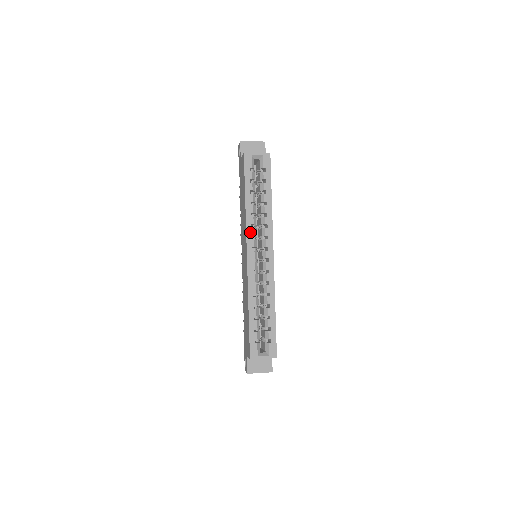
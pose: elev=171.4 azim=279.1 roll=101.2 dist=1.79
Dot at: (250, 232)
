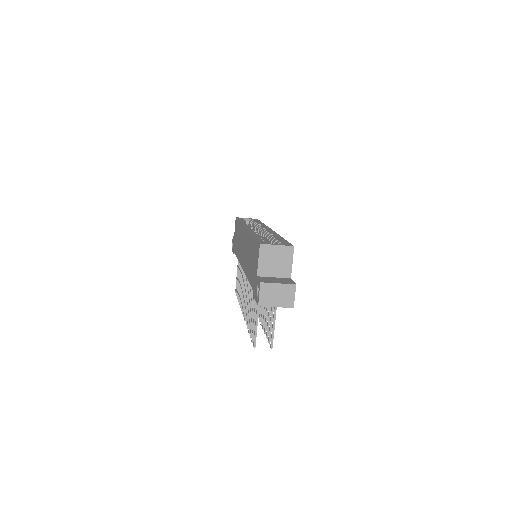
Dot at: (246, 225)
